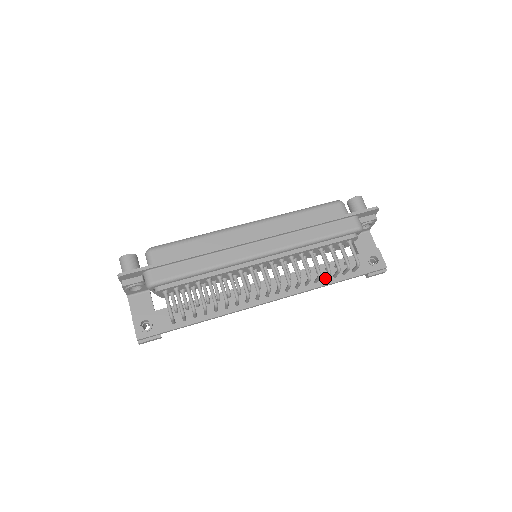
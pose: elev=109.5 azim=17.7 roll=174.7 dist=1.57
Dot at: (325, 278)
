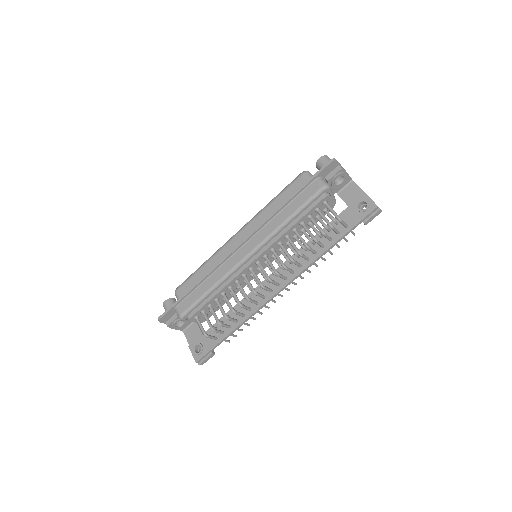
Dot at: (320, 246)
